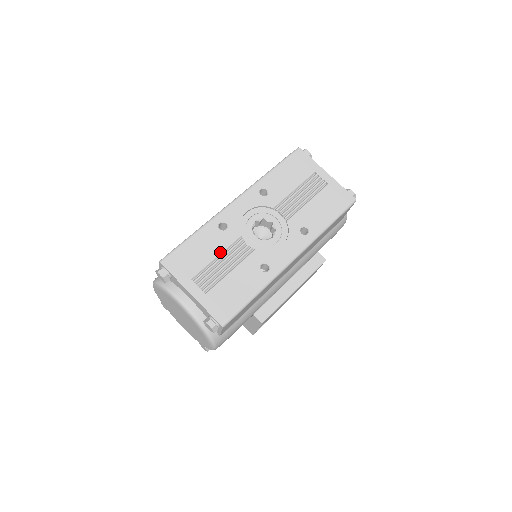
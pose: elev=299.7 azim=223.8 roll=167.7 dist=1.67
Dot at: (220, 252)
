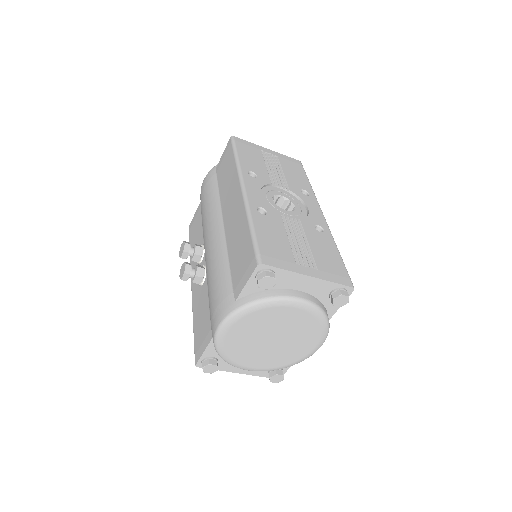
Dot at: (285, 232)
